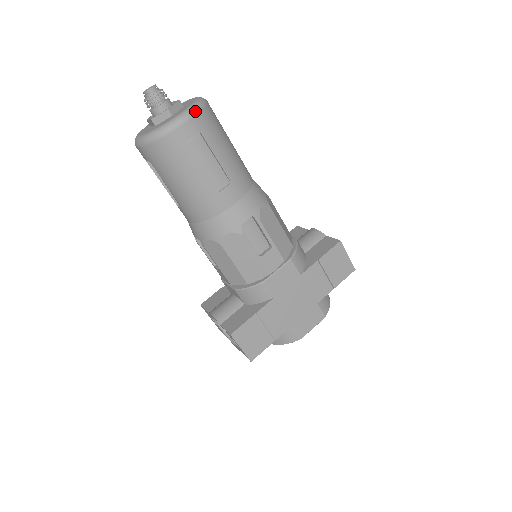
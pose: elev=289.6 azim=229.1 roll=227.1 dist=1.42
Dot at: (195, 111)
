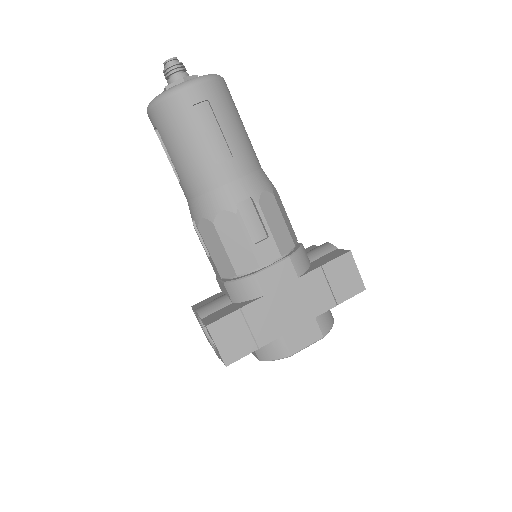
Dot at: (207, 79)
